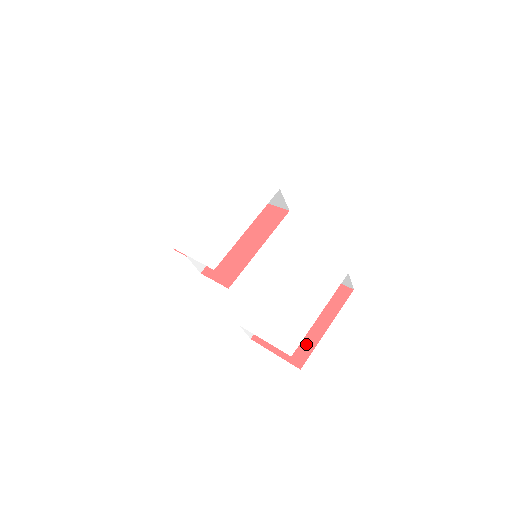
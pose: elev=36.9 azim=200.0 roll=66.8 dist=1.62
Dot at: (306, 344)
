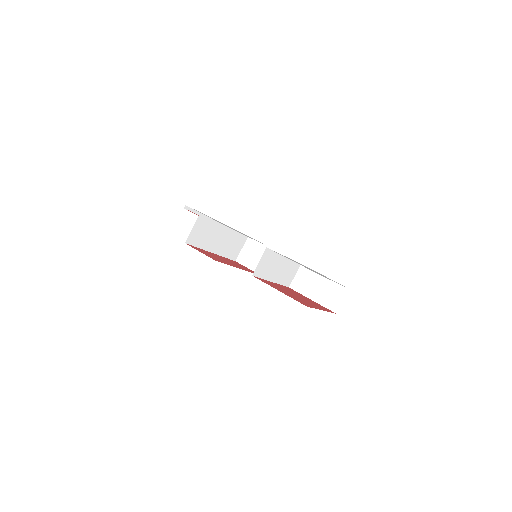
Dot at: occluded
